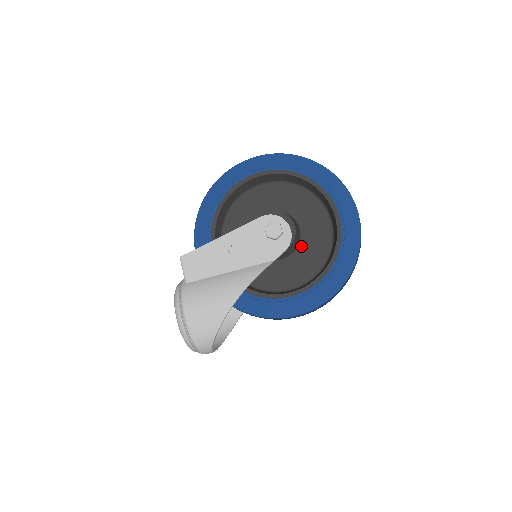
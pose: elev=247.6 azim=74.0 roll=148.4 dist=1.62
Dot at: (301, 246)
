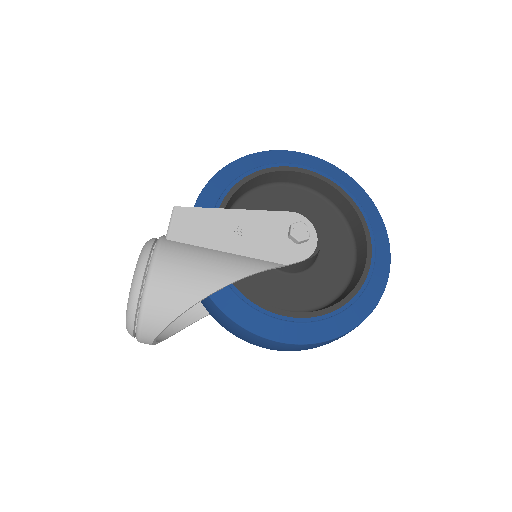
Dot at: (313, 269)
